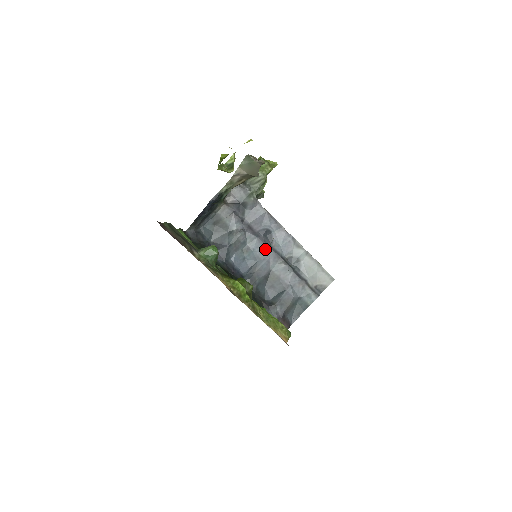
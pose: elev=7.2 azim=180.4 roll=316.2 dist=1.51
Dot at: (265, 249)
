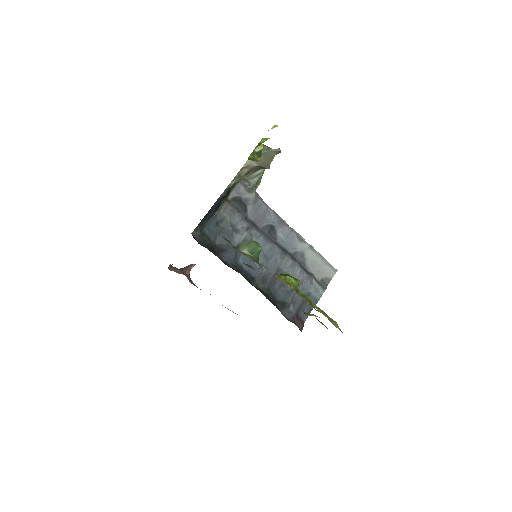
Dot at: (271, 246)
